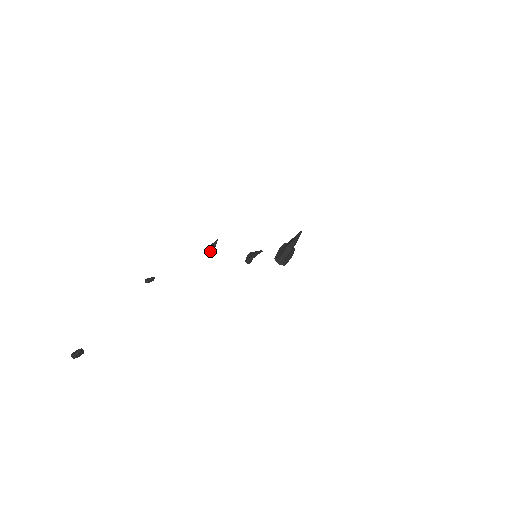
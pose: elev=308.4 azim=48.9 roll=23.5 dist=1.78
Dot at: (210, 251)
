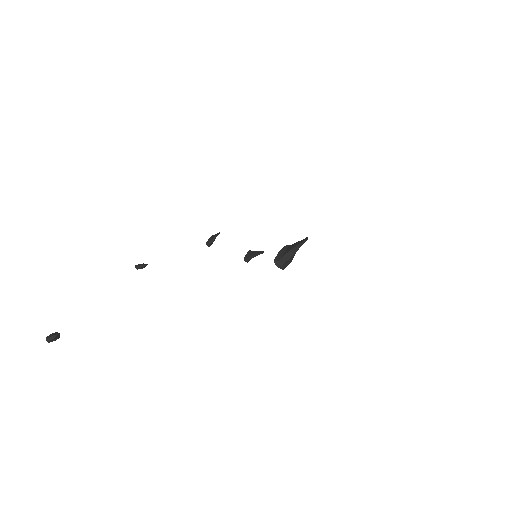
Dot at: (209, 244)
